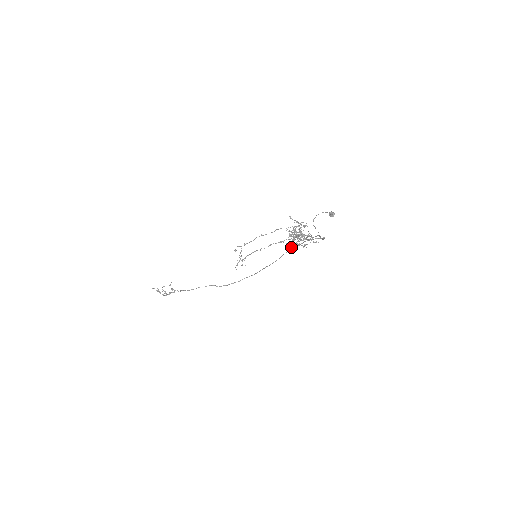
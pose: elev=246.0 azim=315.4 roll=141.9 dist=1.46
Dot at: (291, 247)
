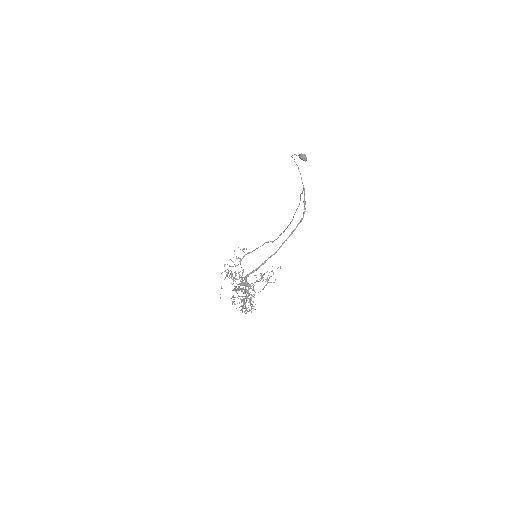
Dot at: (245, 313)
